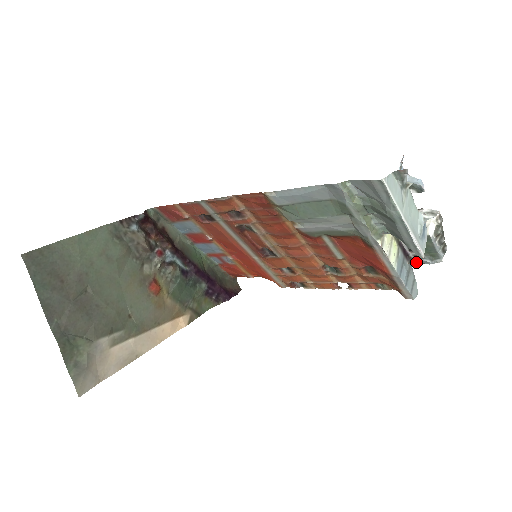
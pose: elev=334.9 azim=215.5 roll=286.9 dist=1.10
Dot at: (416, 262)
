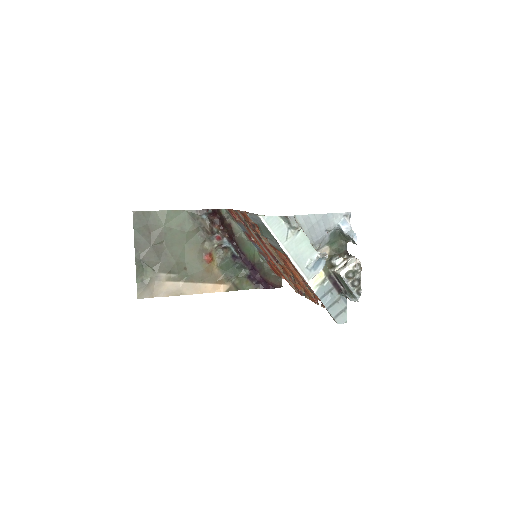
Dot at: occluded
